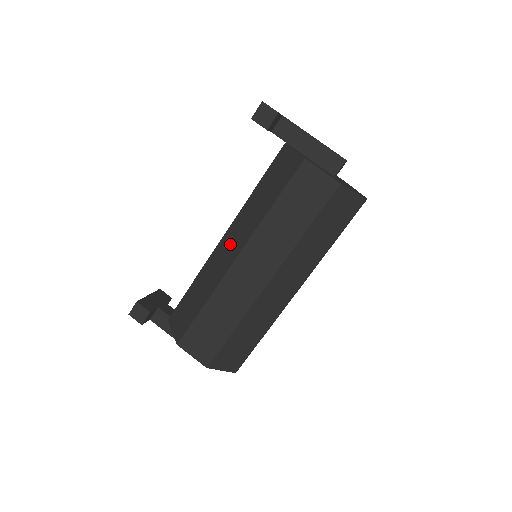
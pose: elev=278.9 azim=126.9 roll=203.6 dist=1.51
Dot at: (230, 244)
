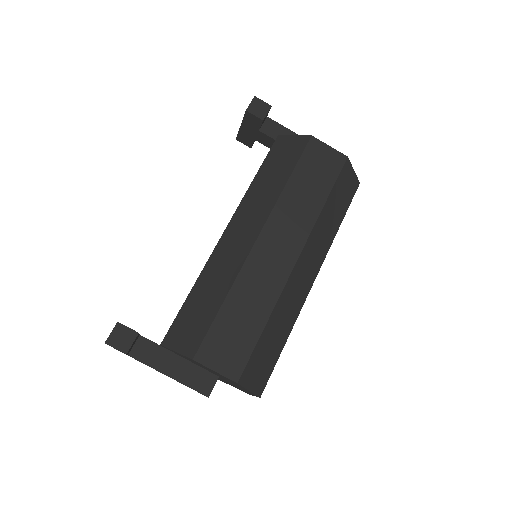
Dot at: (241, 230)
